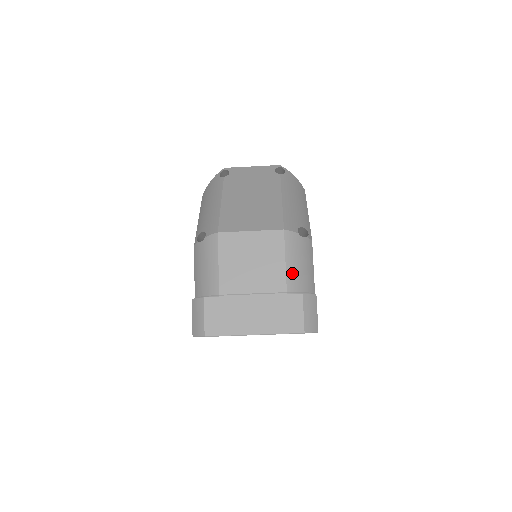
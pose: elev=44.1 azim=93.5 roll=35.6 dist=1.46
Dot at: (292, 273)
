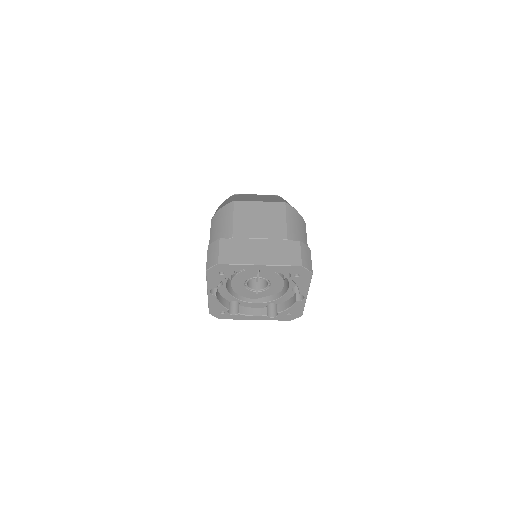
Dot at: (291, 230)
